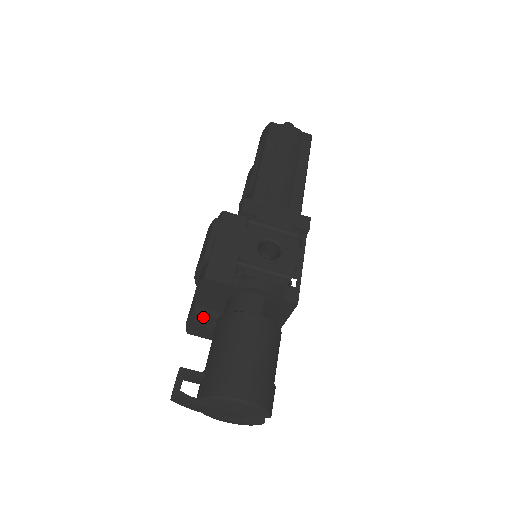
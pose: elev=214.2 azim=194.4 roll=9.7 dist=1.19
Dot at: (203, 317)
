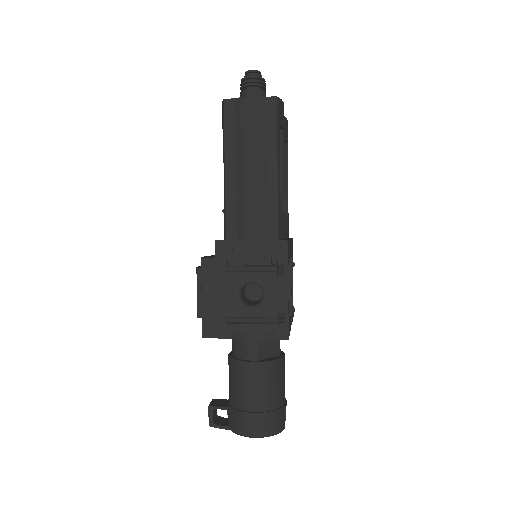
Dot at: occluded
